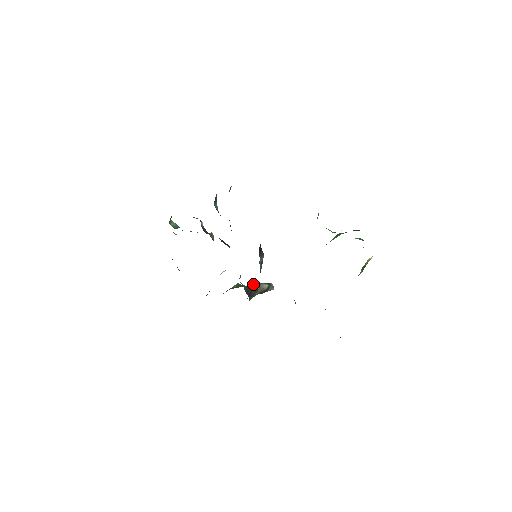
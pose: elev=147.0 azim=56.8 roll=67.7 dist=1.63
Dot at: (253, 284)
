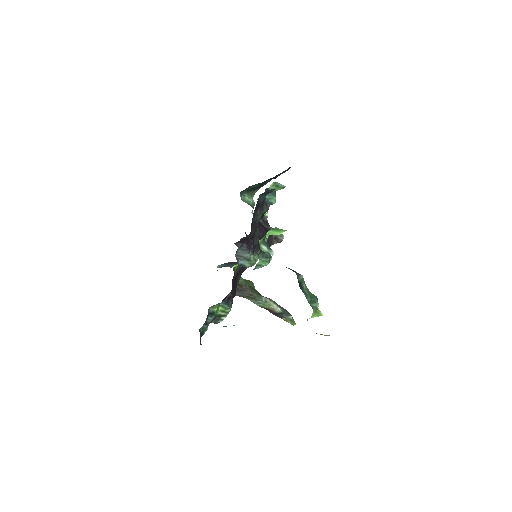
Dot at: occluded
